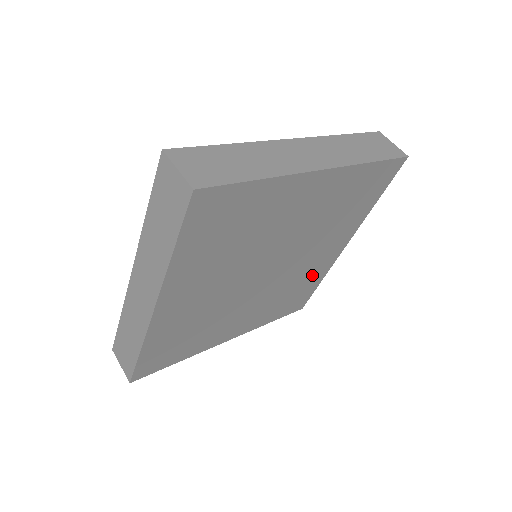
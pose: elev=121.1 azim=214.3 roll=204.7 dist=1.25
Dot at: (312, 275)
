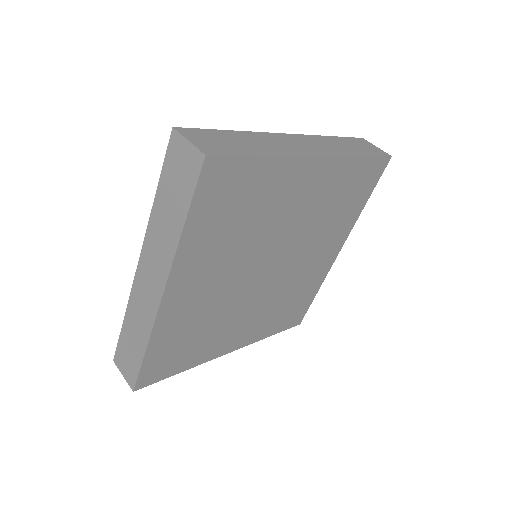
Dot at: (309, 282)
